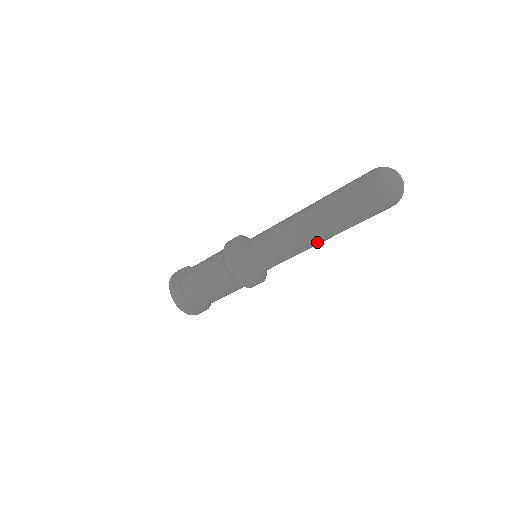
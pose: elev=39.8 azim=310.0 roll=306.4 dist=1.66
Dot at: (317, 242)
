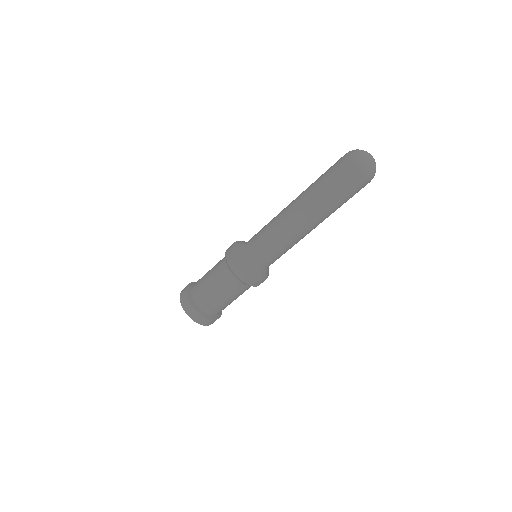
Dot at: (303, 225)
